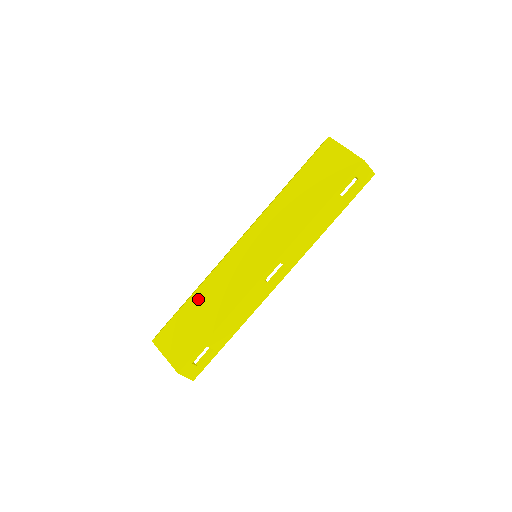
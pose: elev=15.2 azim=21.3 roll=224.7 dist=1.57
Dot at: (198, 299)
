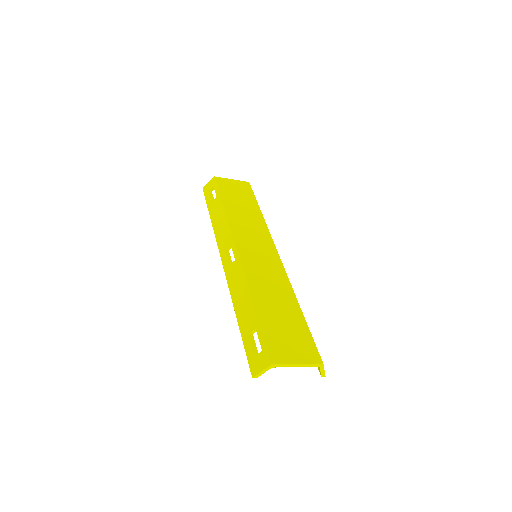
Dot at: (262, 302)
